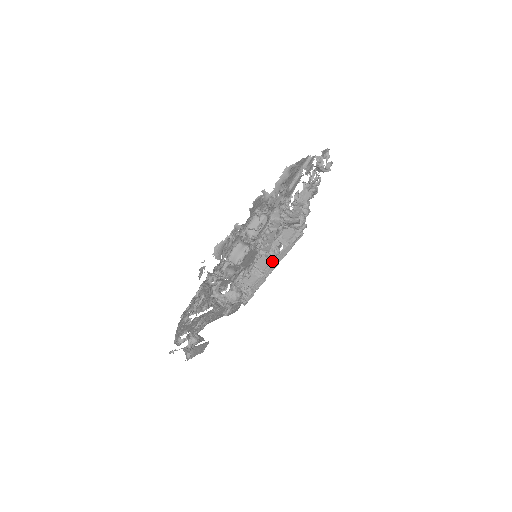
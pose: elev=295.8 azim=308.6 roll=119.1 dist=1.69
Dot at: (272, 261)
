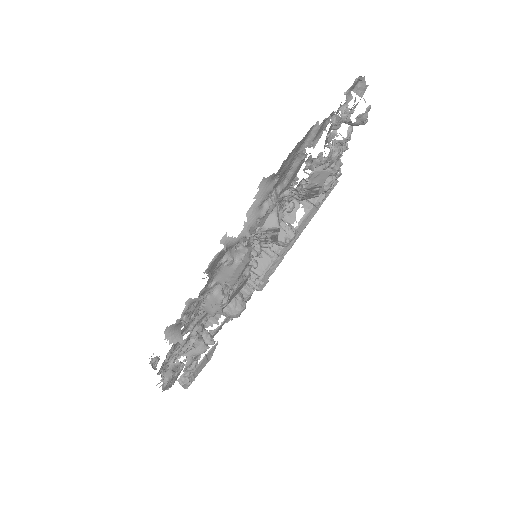
Dot at: occluded
